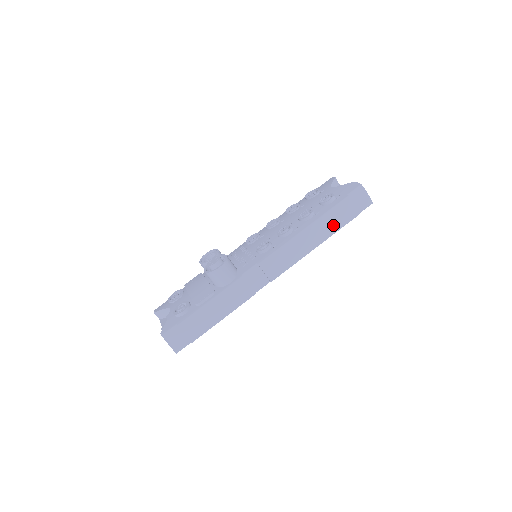
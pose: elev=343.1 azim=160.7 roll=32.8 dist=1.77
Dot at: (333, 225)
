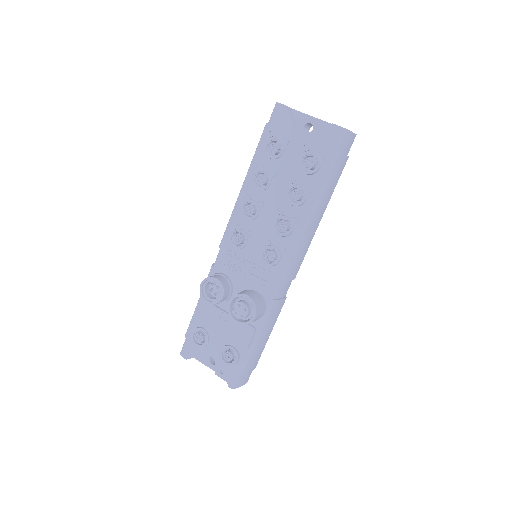
Dot at: (330, 191)
